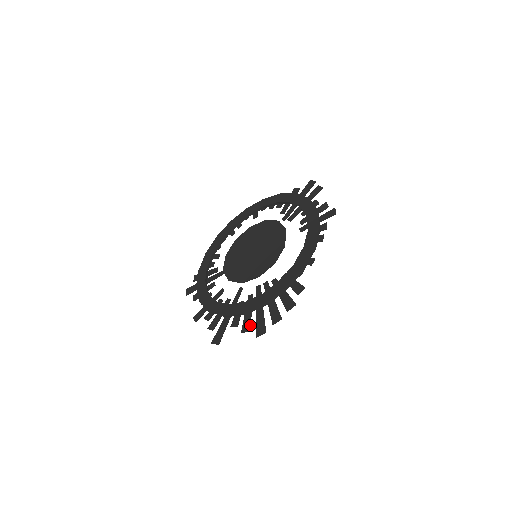
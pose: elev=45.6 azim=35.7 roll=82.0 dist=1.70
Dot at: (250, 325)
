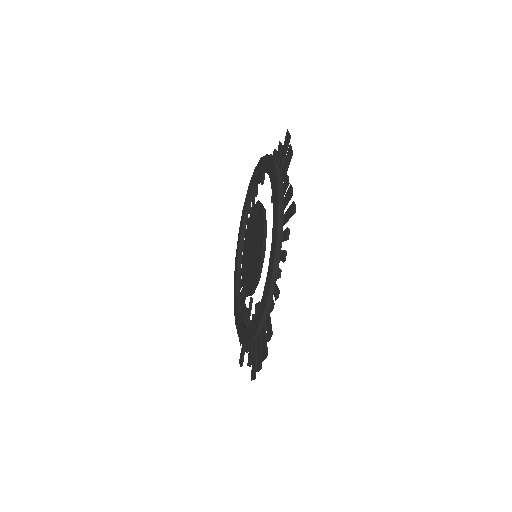
Dot at: (250, 359)
